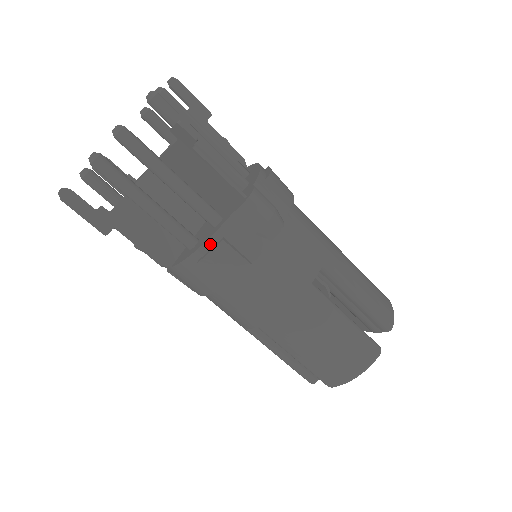
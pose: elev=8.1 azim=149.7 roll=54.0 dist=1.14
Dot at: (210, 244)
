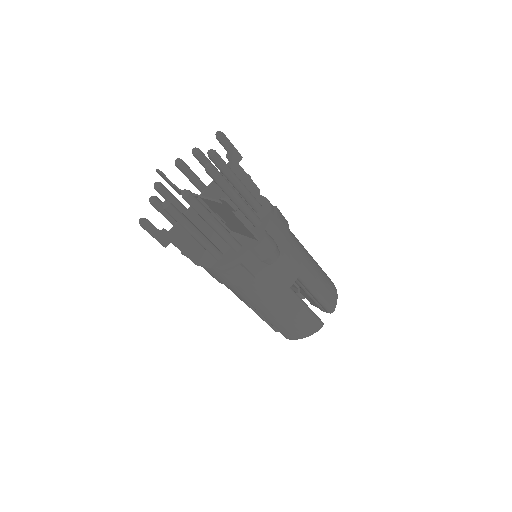
Dot at: (232, 264)
